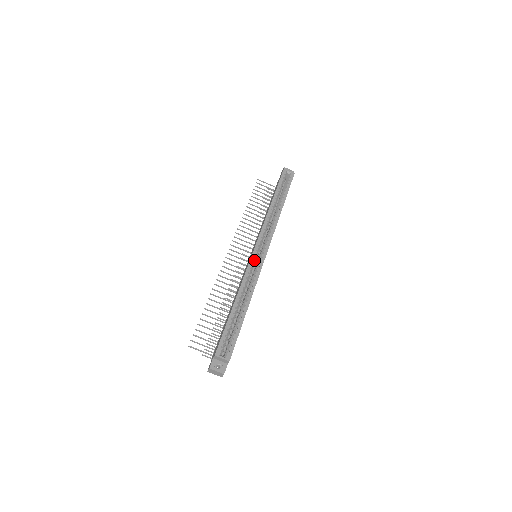
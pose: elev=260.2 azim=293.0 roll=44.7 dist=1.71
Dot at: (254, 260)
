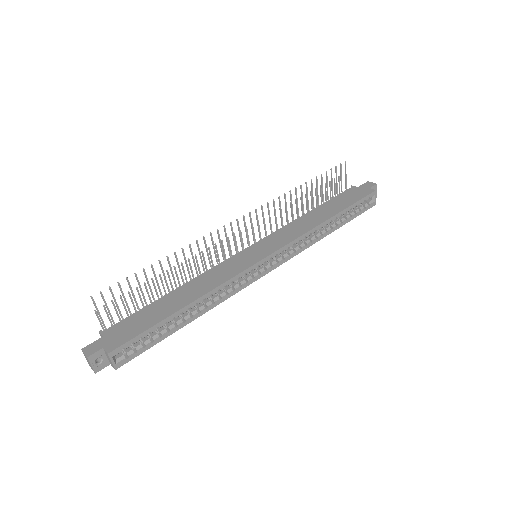
Dot at: (251, 269)
